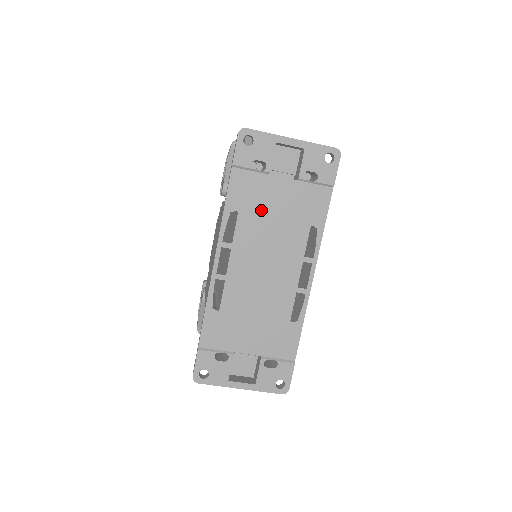
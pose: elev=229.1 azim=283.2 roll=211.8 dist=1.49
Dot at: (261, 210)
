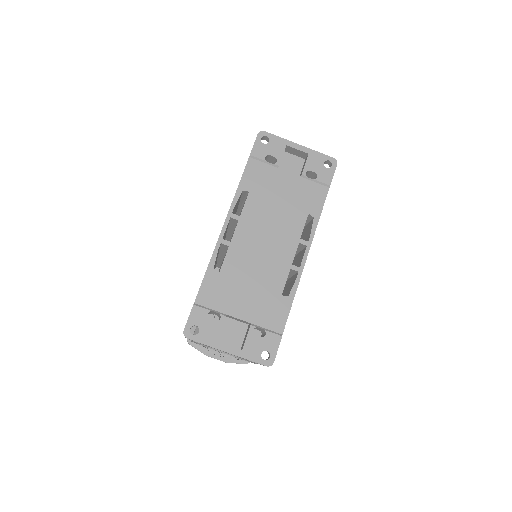
Dot at: (268, 194)
